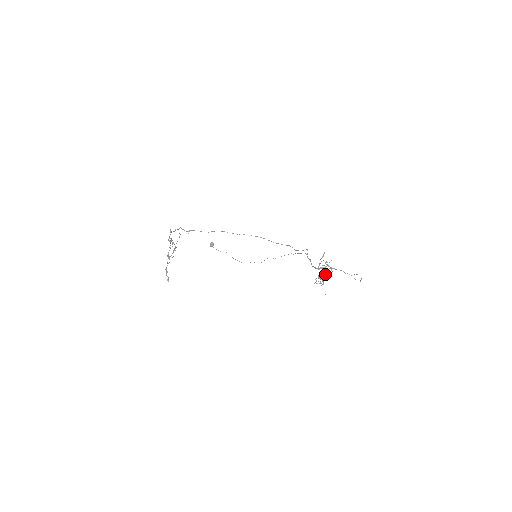
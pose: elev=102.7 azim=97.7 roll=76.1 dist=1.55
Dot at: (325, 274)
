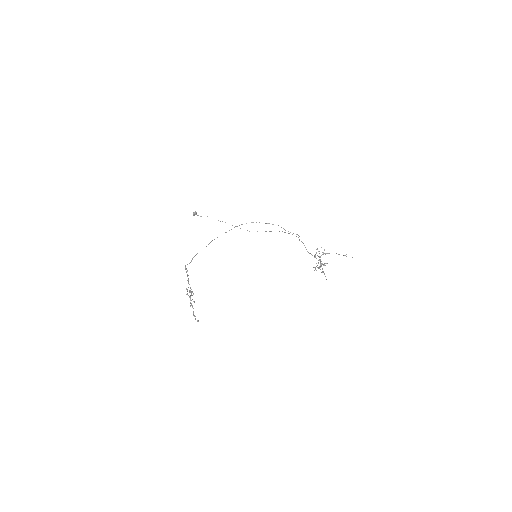
Dot at: (322, 263)
